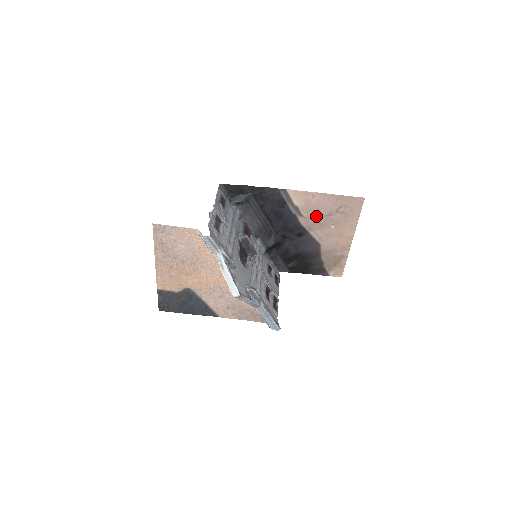
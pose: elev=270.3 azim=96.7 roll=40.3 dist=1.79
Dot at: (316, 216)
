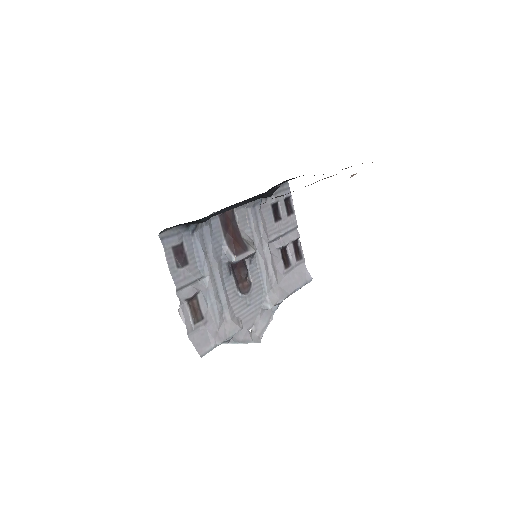
Dot at: occluded
